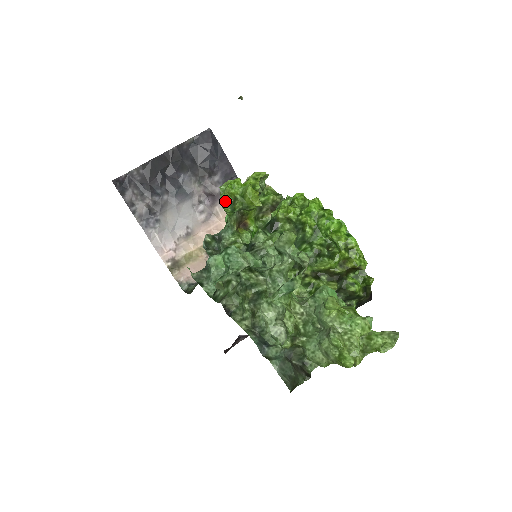
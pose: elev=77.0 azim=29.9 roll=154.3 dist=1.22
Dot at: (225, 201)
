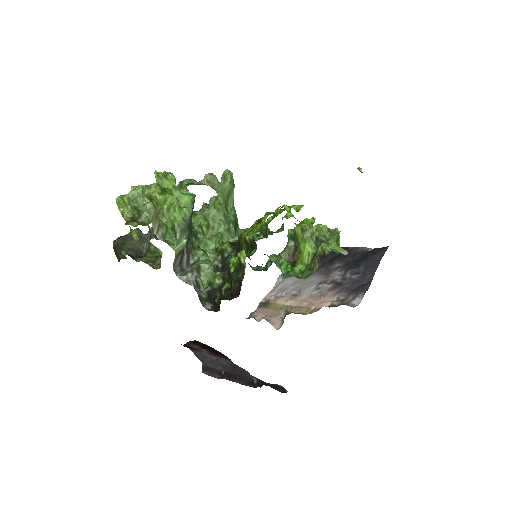
Dot at: occluded
